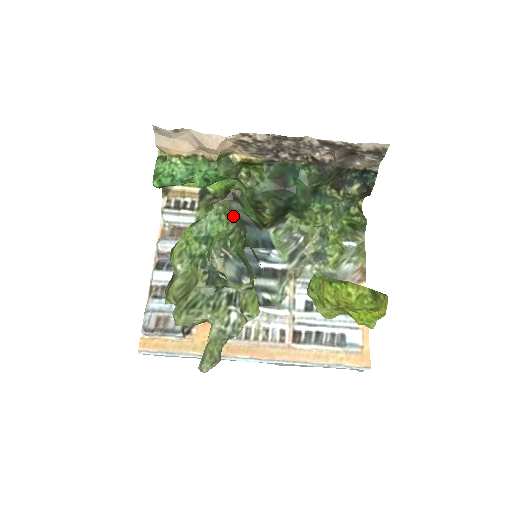
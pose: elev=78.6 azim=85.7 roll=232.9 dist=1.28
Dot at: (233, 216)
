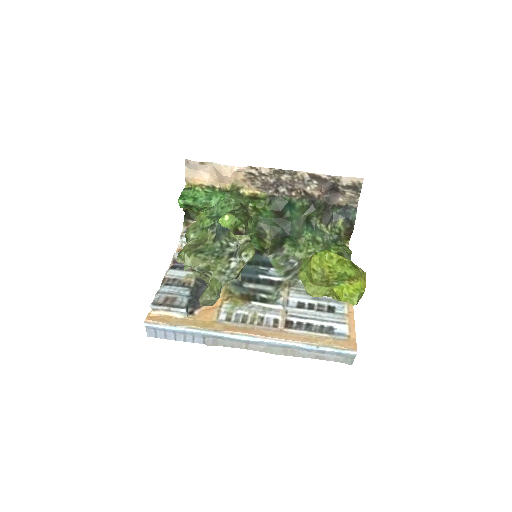
Dot at: occluded
